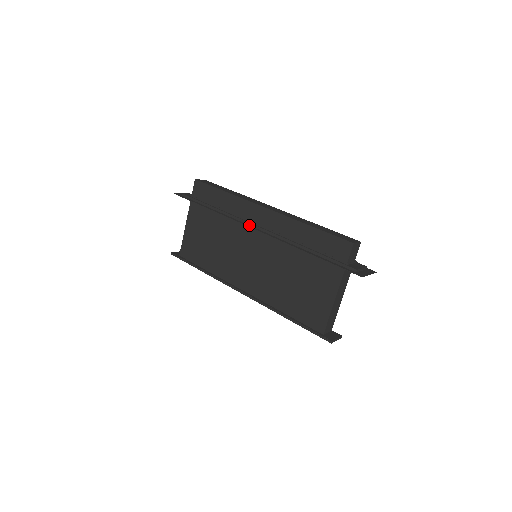
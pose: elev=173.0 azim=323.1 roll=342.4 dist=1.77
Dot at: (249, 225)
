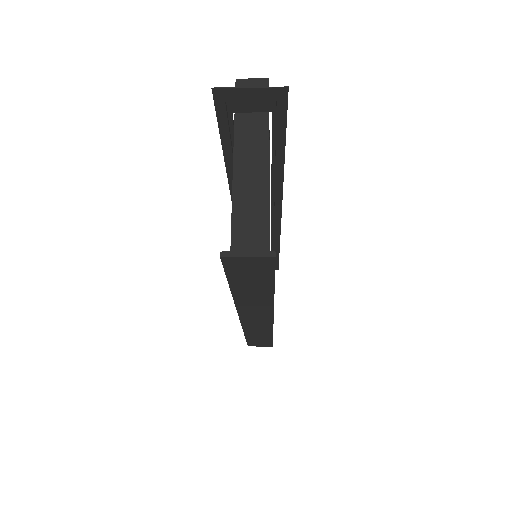
Dot at: occluded
